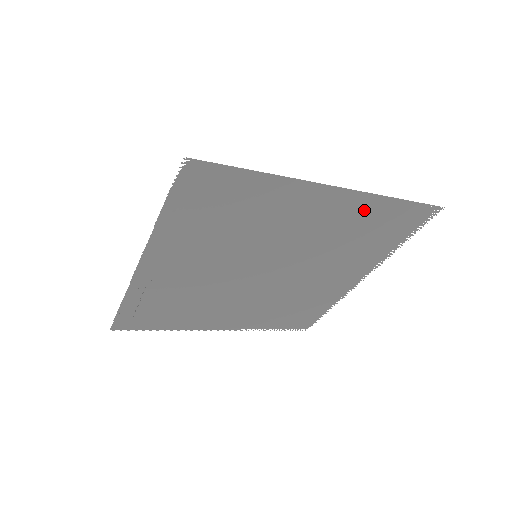
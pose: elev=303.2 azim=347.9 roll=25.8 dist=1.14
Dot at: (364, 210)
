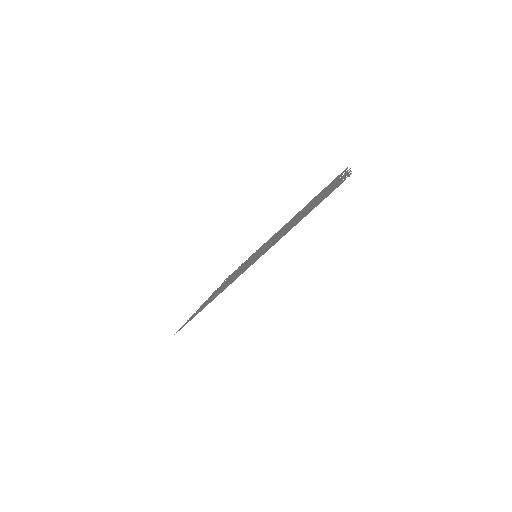
Dot at: occluded
